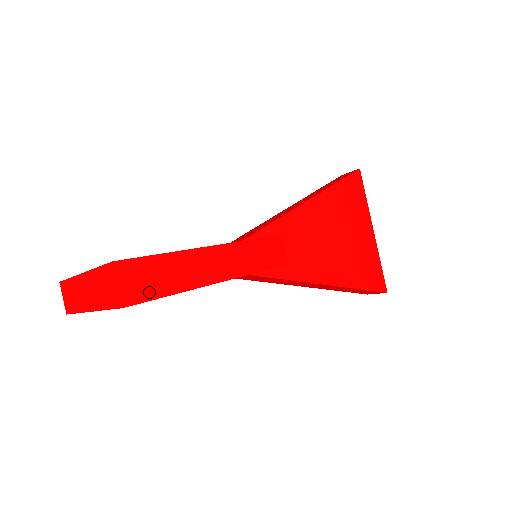
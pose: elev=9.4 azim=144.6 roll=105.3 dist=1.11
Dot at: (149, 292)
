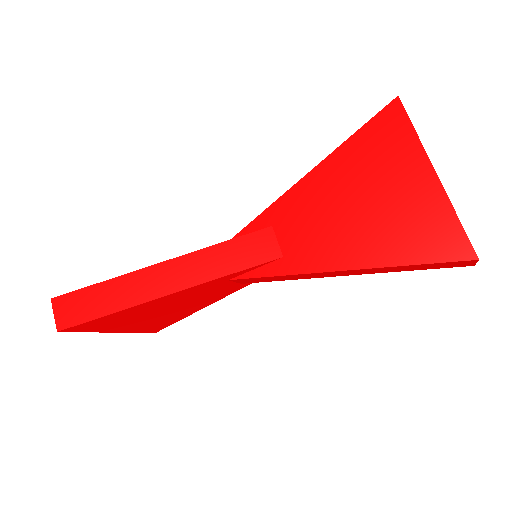
Dot at: (82, 317)
